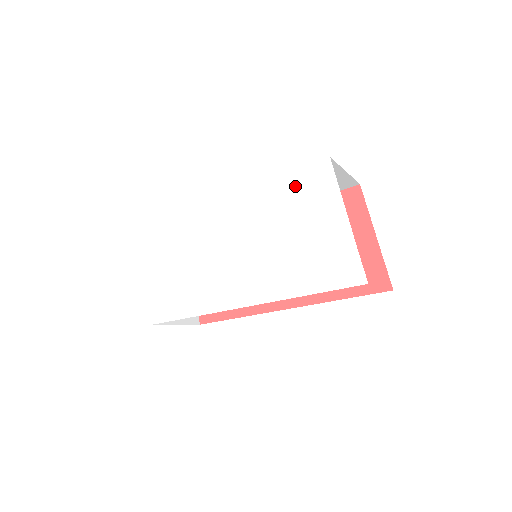
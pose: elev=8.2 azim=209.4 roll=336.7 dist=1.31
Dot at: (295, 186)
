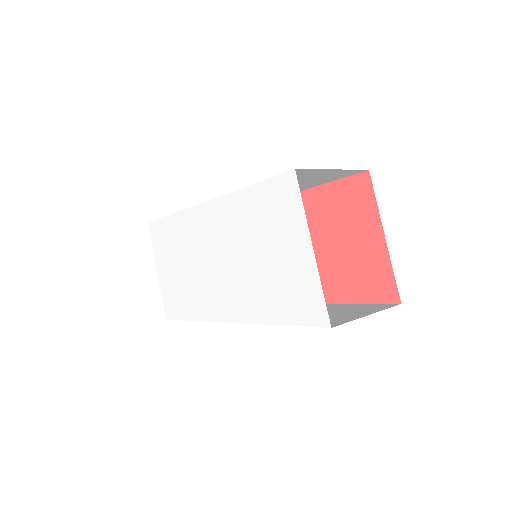
Dot at: (265, 200)
